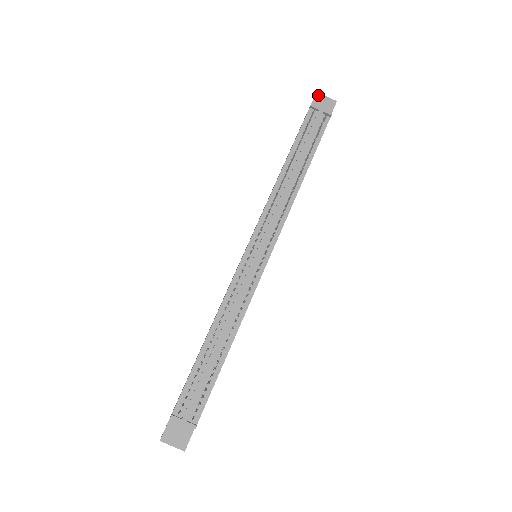
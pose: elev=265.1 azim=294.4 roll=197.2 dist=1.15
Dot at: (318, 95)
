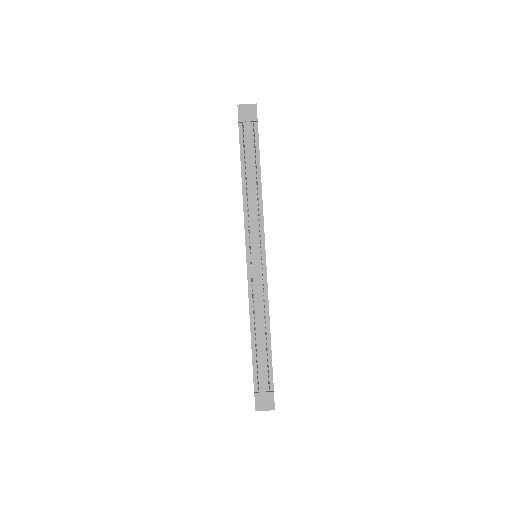
Dot at: (240, 107)
